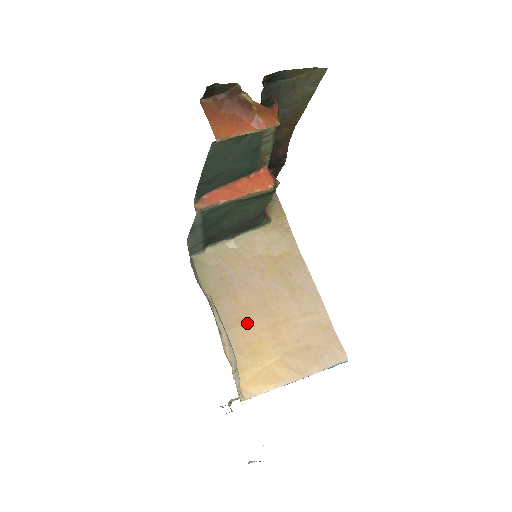
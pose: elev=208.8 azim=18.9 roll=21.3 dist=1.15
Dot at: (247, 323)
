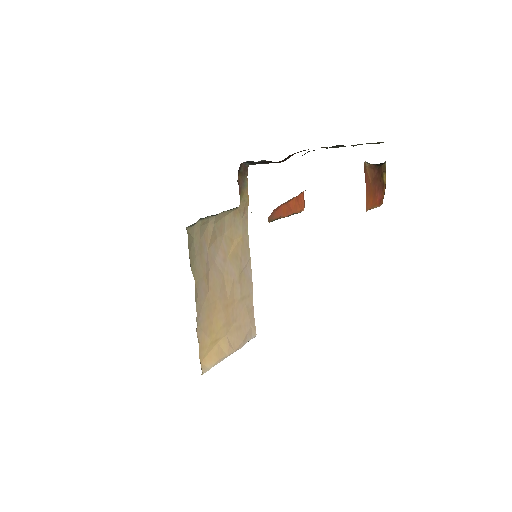
Dot at: (212, 304)
